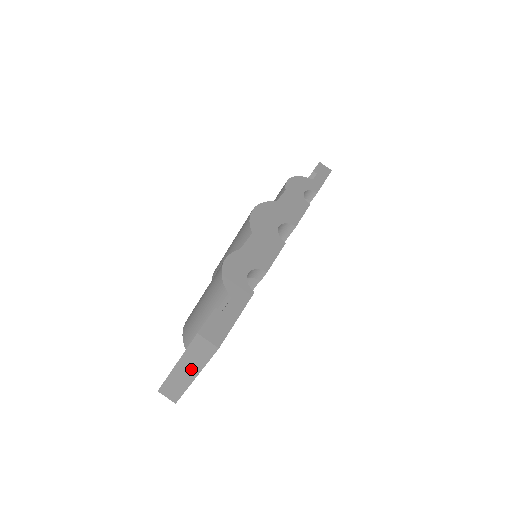
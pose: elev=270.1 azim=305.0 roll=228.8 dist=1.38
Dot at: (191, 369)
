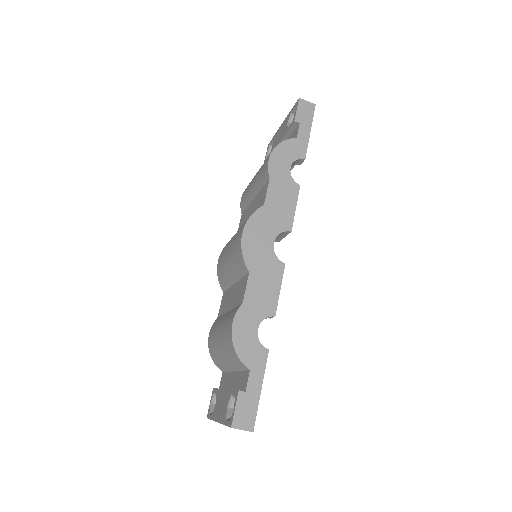
Dot at: occluded
